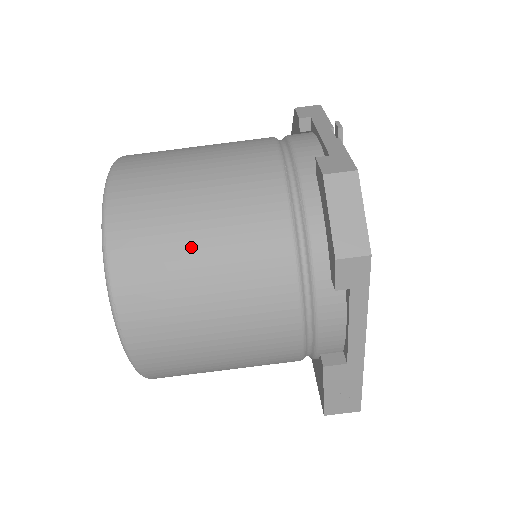
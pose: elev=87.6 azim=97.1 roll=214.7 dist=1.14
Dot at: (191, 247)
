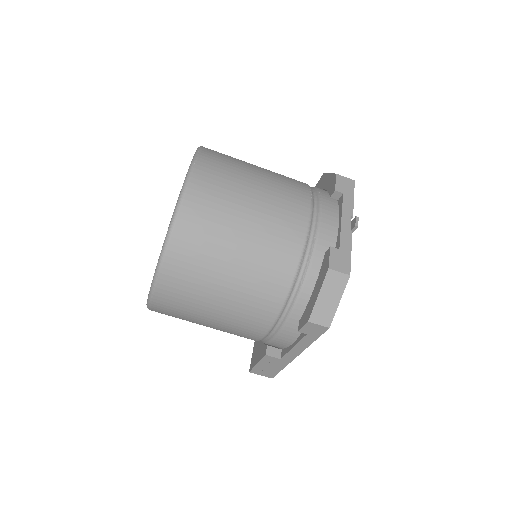
Dot at: (224, 266)
